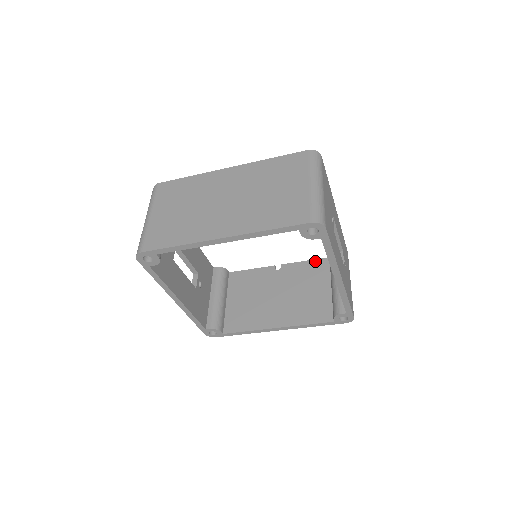
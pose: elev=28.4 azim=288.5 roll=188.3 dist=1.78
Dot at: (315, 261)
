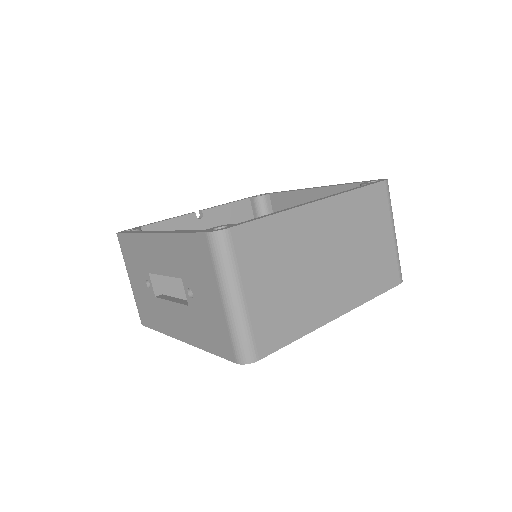
Dot at: (237, 204)
